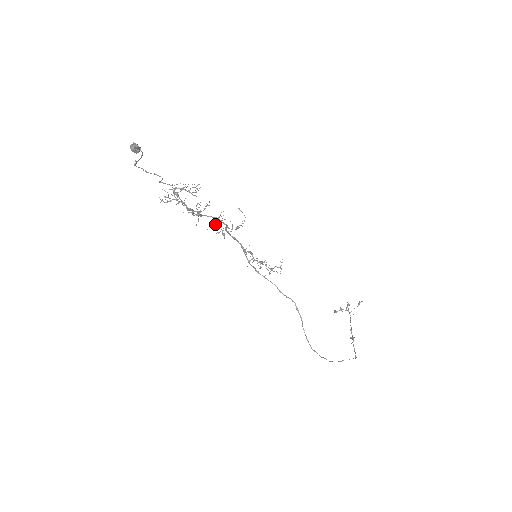
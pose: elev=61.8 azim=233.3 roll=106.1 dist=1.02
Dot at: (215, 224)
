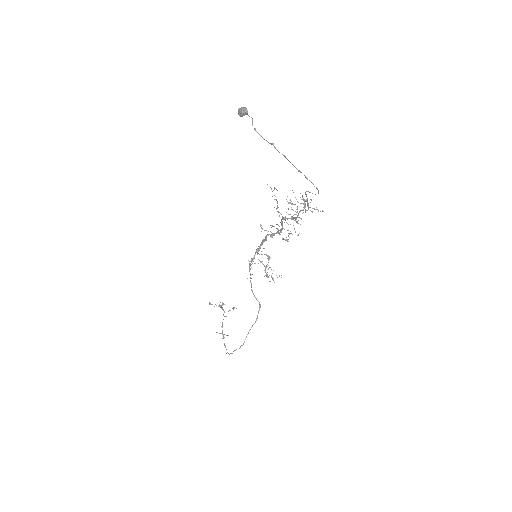
Dot at: occluded
